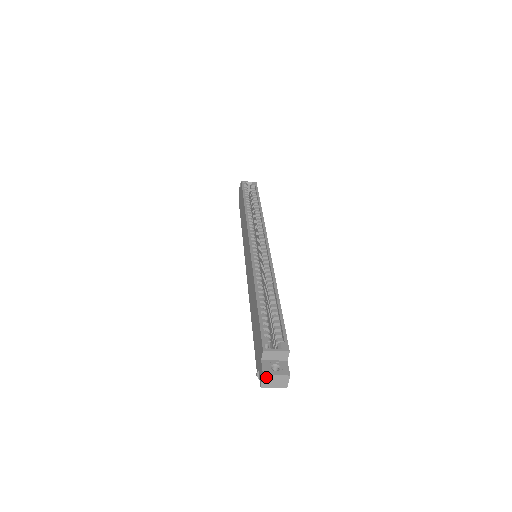
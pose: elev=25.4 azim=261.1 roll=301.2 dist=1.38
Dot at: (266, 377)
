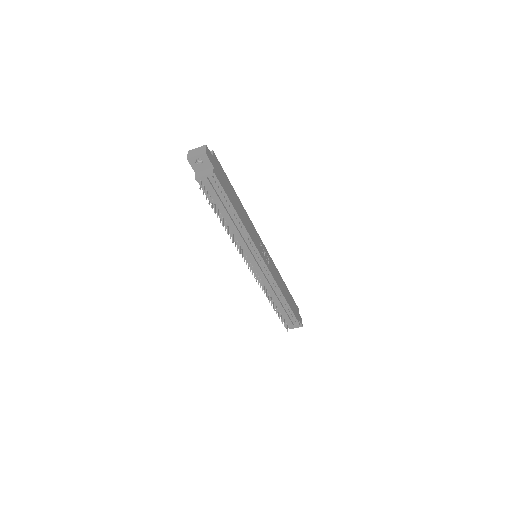
Dot at: (190, 152)
